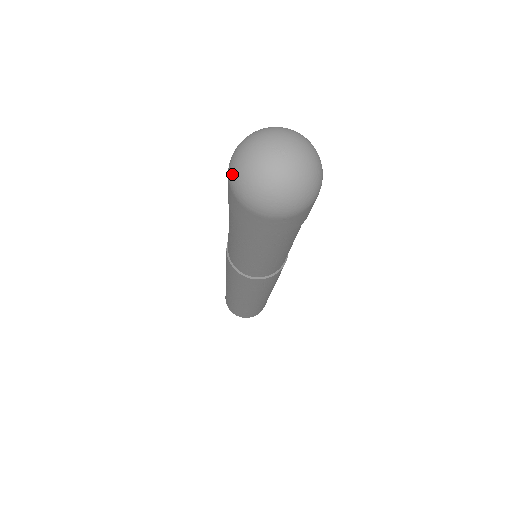
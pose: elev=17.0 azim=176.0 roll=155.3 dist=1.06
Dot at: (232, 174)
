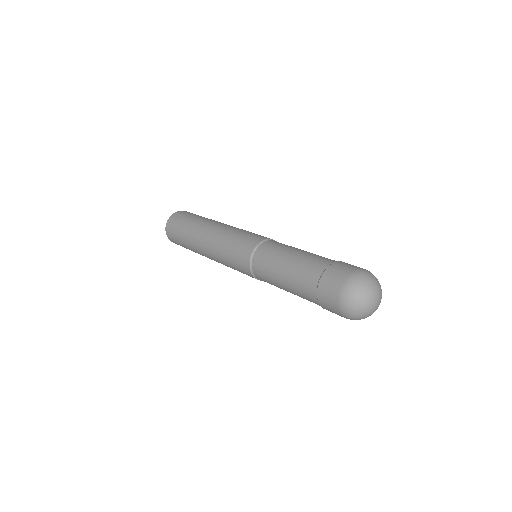
Dot at: (350, 290)
